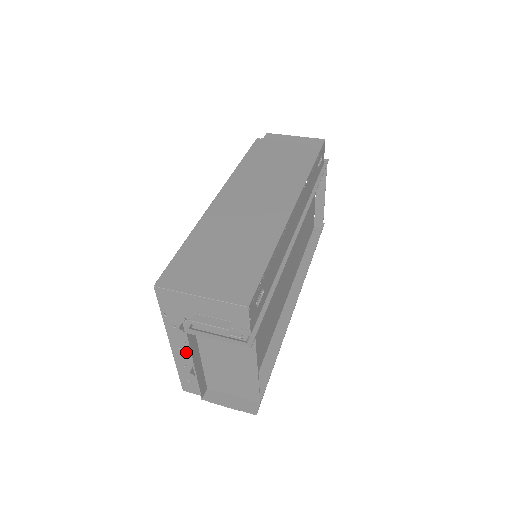
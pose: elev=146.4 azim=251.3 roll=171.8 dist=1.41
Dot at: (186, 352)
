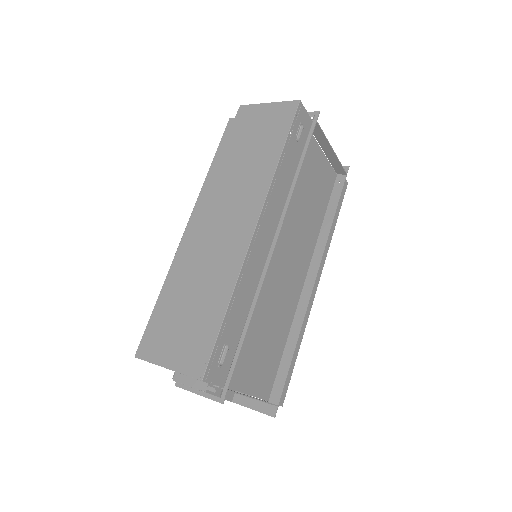
Dot at: occluded
